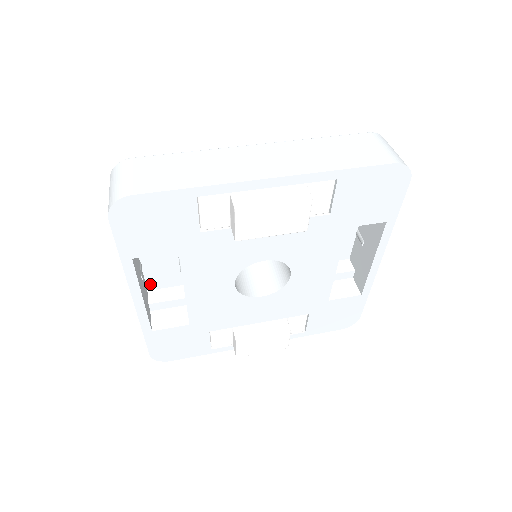
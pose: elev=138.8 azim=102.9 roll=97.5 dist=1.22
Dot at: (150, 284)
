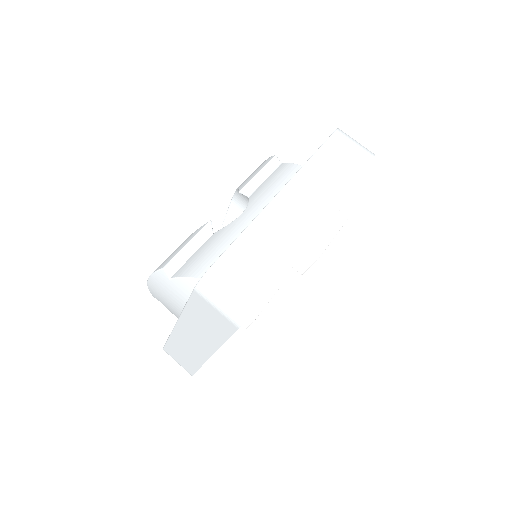
Dot at: occluded
